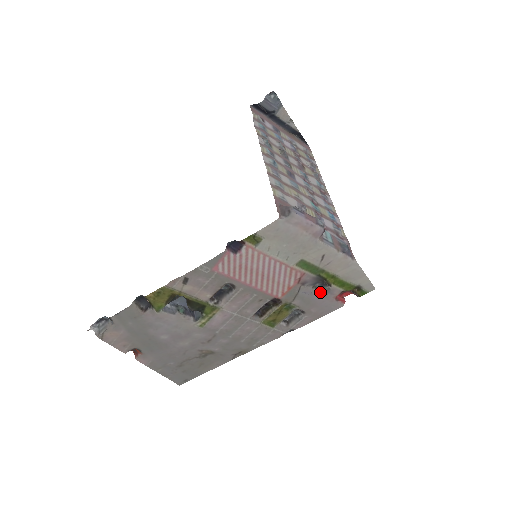
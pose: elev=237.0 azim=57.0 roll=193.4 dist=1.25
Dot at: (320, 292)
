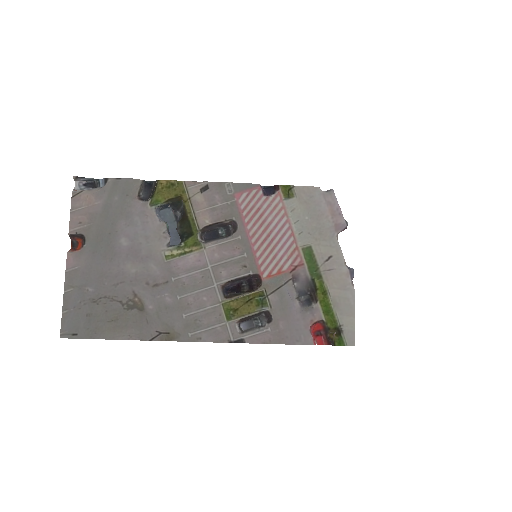
Dot at: (301, 306)
